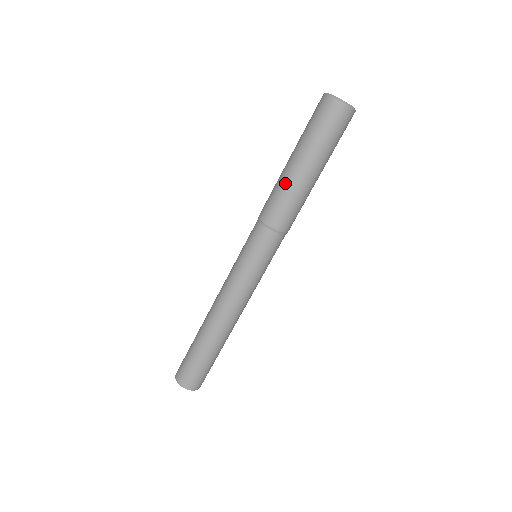
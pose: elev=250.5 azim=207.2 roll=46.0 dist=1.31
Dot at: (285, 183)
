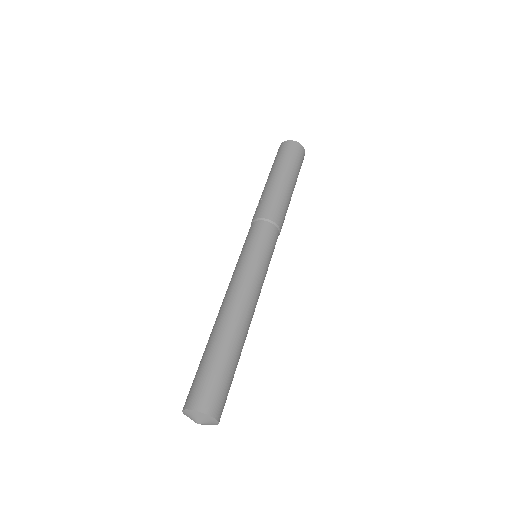
Dot at: (264, 191)
